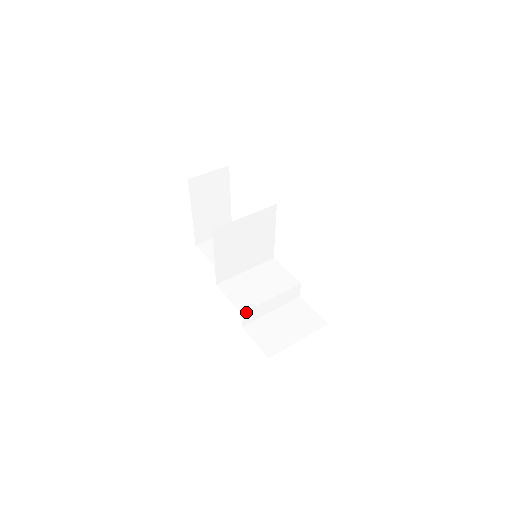
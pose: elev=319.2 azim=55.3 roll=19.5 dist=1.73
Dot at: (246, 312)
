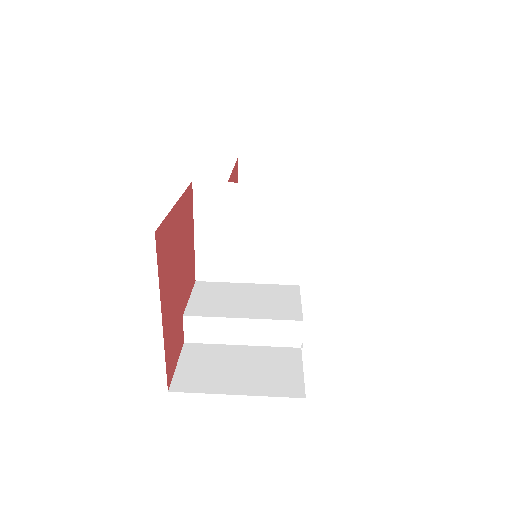
Dot at: (192, 318)
